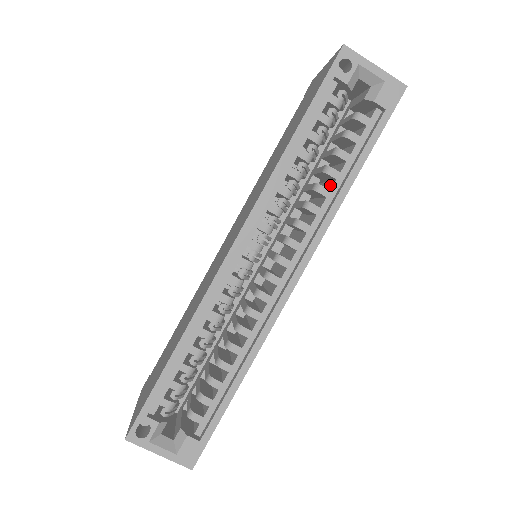
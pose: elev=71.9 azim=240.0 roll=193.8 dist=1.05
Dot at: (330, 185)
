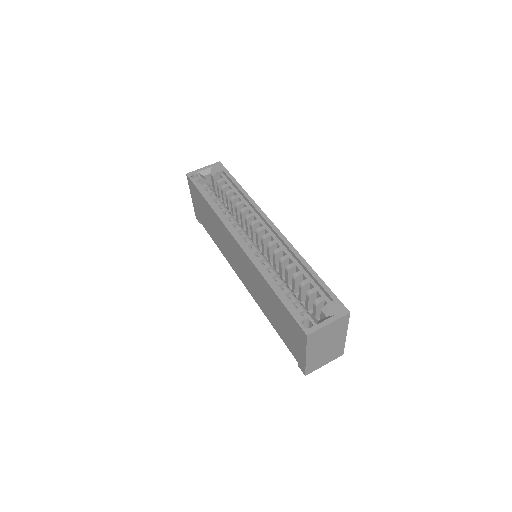
Dot at: occluded
